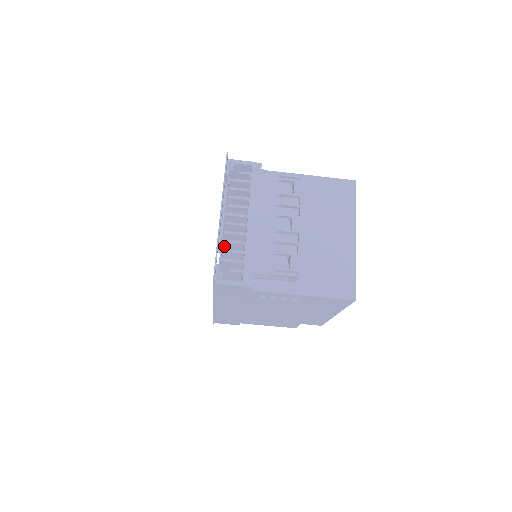
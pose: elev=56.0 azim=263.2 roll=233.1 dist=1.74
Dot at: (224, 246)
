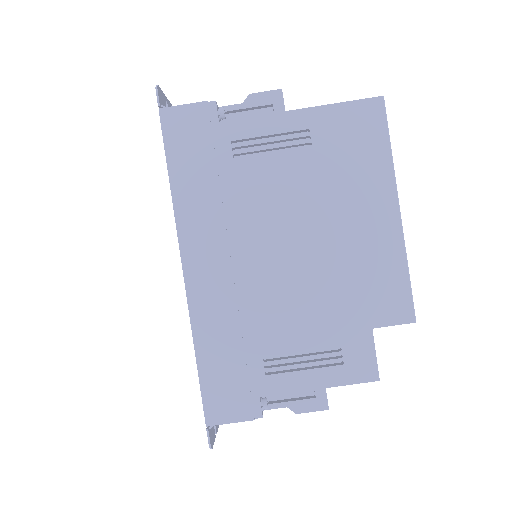
Dot at: occluded
